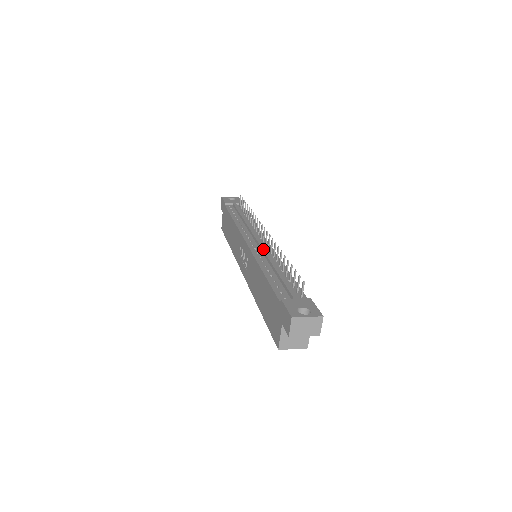
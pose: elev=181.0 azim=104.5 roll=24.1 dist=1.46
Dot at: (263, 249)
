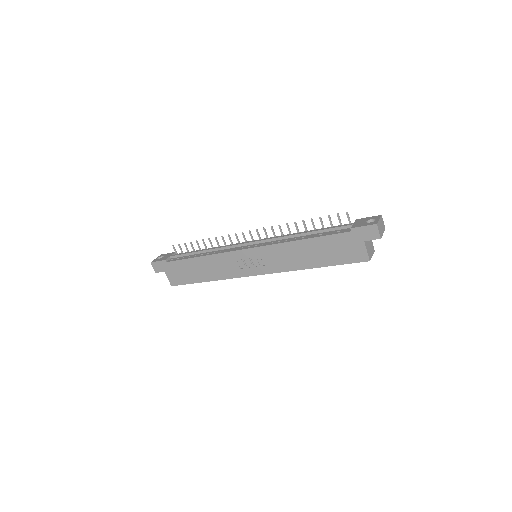
Dot at: (271, 238)
